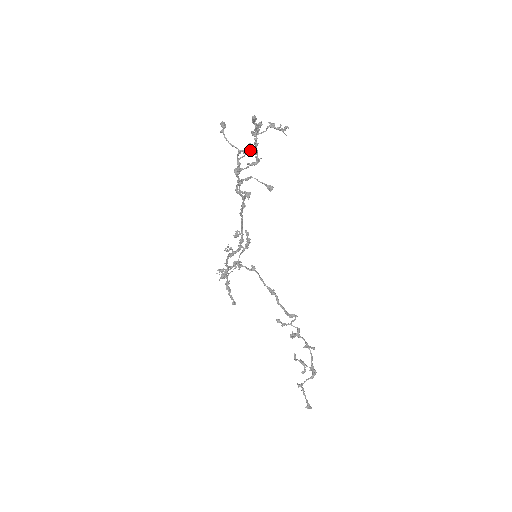
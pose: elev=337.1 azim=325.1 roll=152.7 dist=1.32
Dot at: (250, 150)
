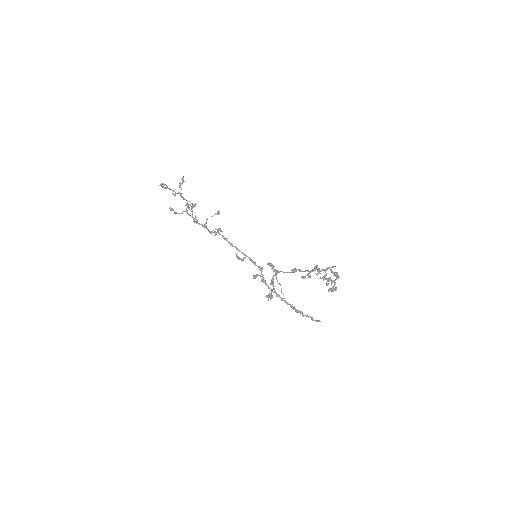
Dot at: occluded
